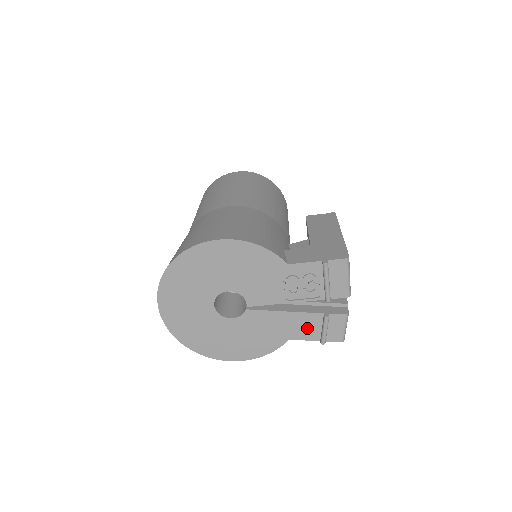
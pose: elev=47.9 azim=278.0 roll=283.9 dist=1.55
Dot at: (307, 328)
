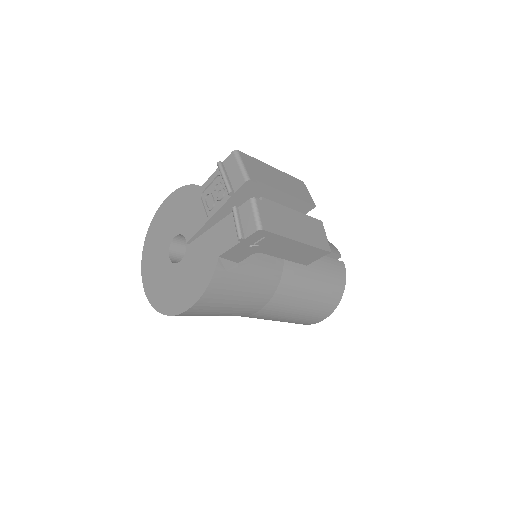
Dot at: (228, 234)
